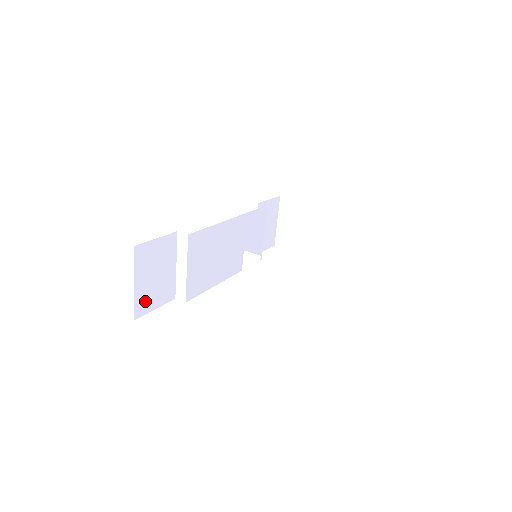
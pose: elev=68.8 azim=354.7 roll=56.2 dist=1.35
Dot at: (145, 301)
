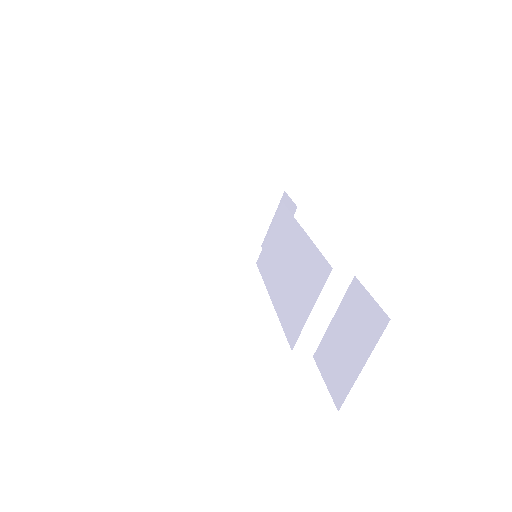
Dot at: occluded
